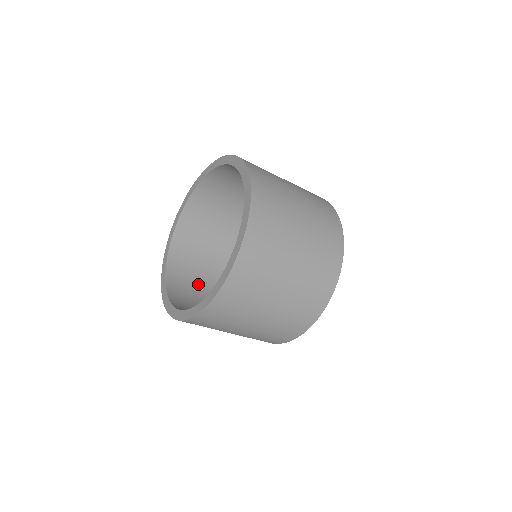
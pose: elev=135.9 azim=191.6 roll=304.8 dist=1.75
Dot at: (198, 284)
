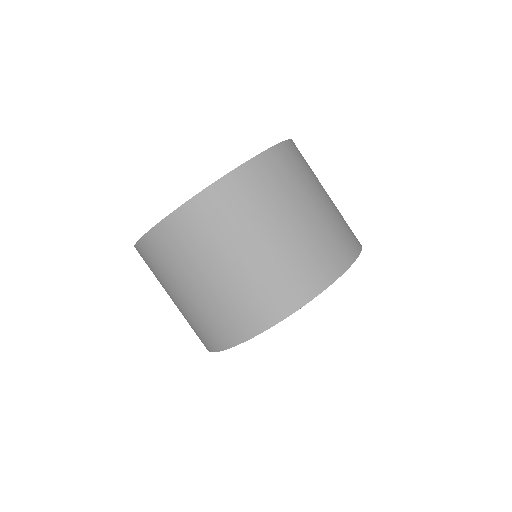
Dot at: occluded
